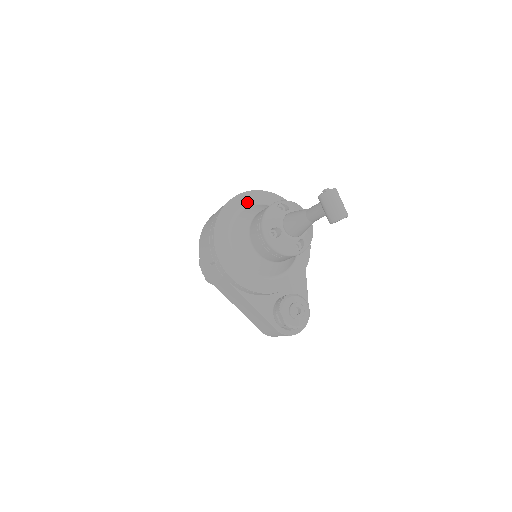
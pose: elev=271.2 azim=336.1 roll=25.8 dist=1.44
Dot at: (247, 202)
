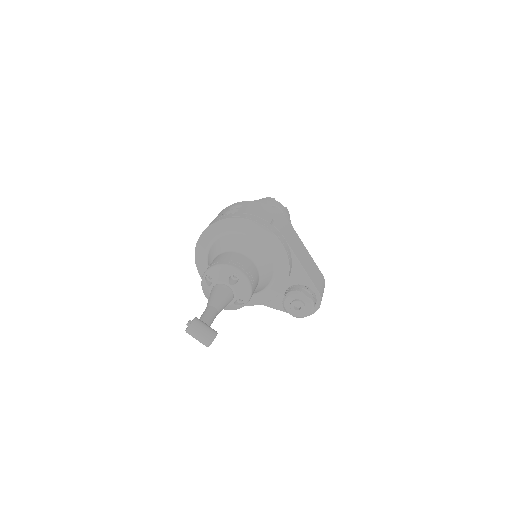
Dot at: (209, 240)
